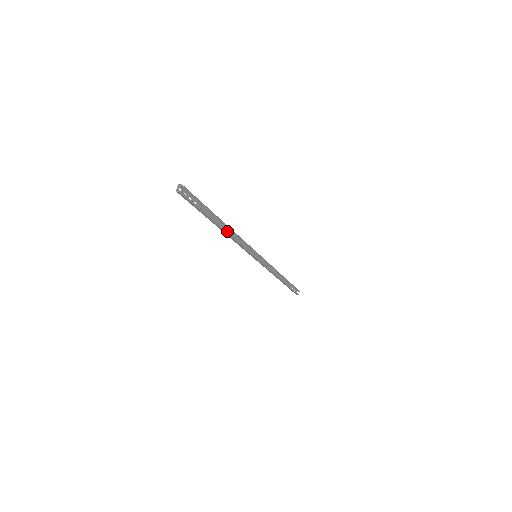
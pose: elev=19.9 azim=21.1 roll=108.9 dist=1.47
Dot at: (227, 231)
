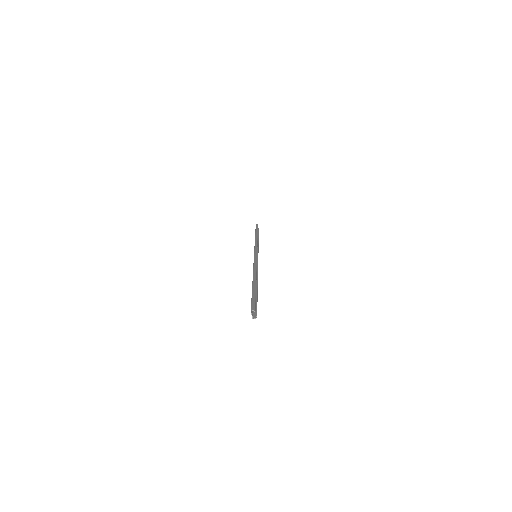
Dot at: occluded
